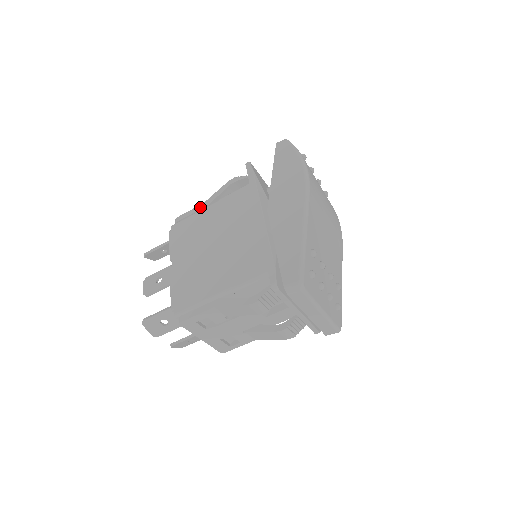
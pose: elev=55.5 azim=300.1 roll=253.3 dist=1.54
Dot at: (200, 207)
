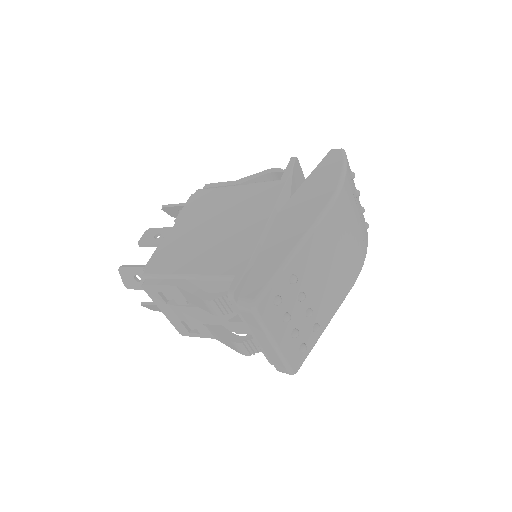
Dot at: (230, 183)
